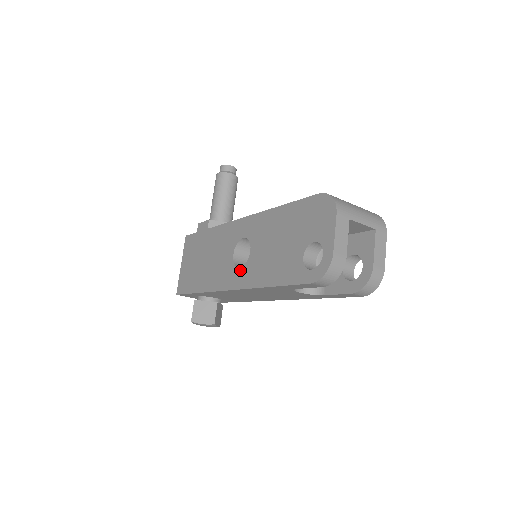
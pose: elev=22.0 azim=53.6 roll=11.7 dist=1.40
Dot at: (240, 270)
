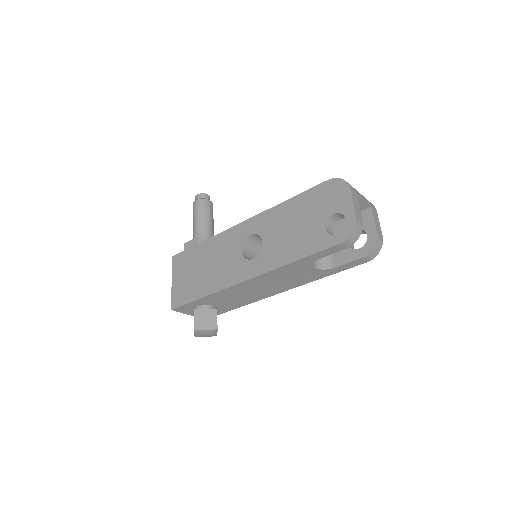
Dot at: (254, 261)
